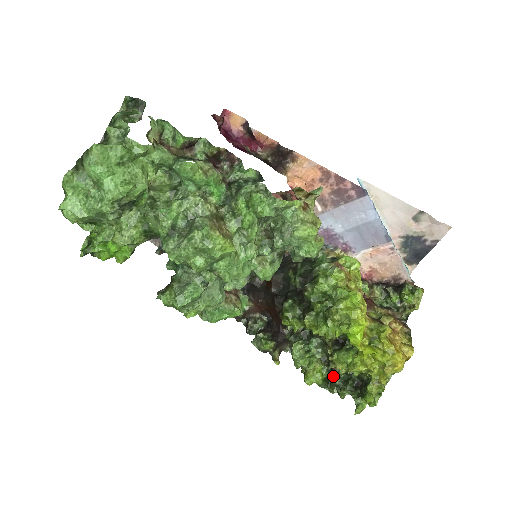
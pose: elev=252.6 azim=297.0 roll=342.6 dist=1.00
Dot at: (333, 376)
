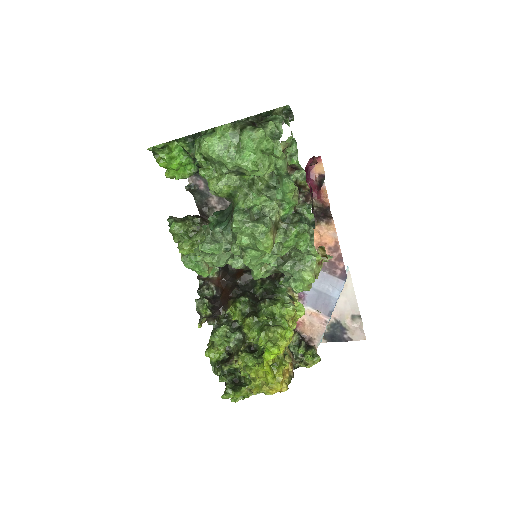
Dot at: (226, 364)
